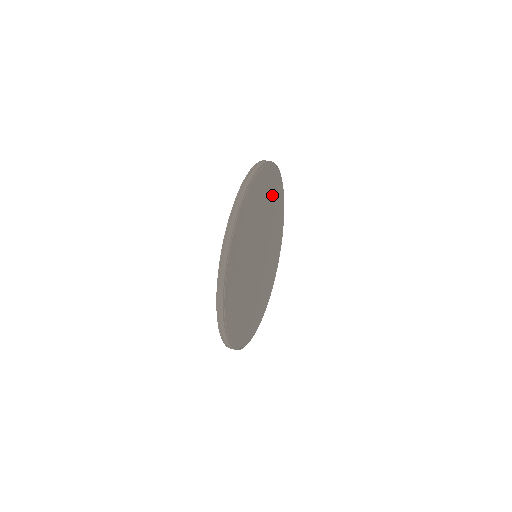
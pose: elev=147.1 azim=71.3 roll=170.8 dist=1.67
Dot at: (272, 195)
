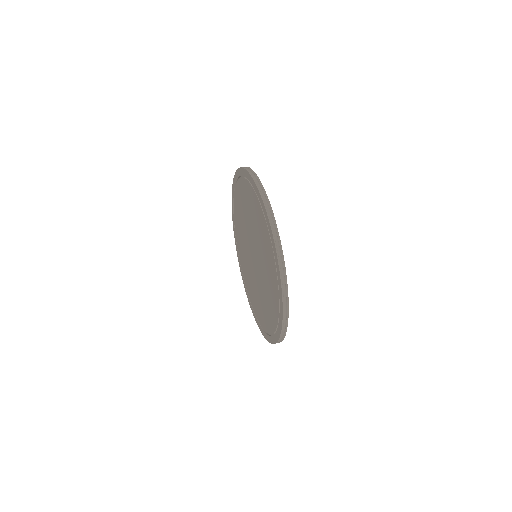
Dot at: occluded
